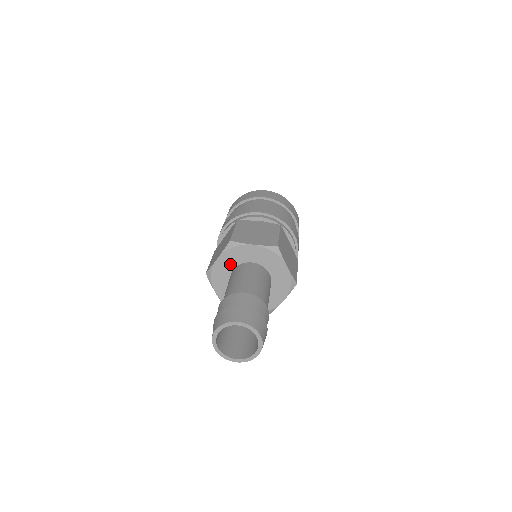
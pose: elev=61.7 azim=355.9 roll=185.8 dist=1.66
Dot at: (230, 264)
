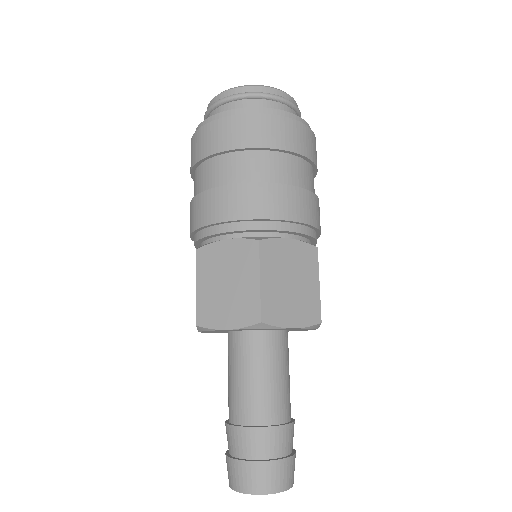
Dot at: (219, 331)
